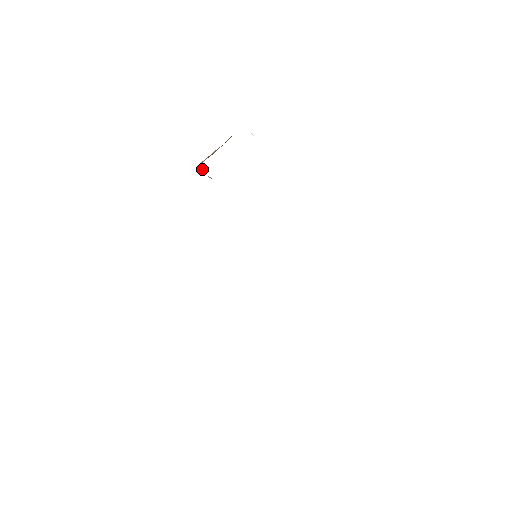
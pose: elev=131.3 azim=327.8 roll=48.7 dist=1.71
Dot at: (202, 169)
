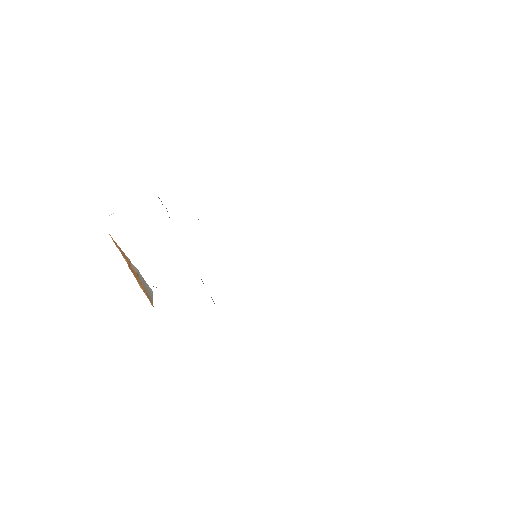
Dot at: occluded
